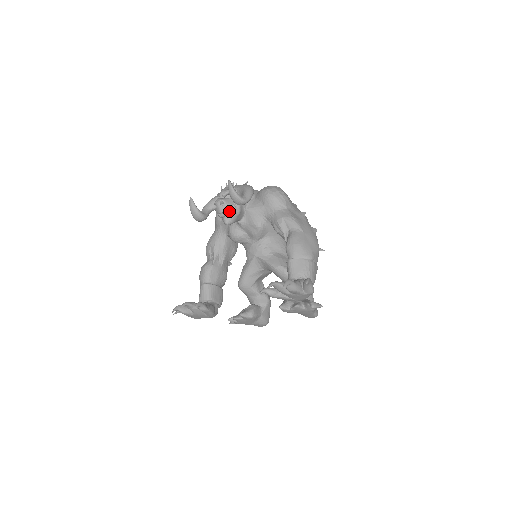
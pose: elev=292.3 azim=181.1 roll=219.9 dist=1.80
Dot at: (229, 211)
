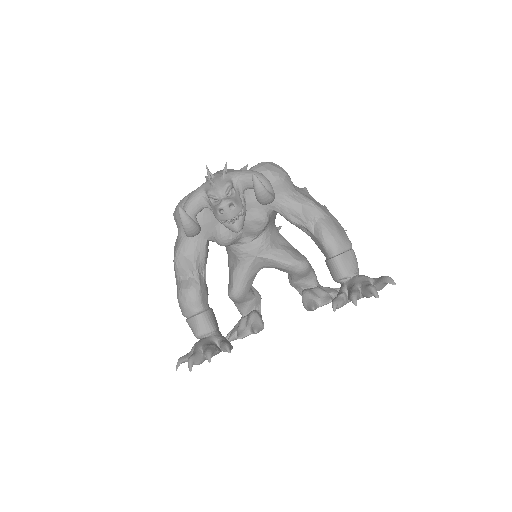
Dot at: (241, 214)
